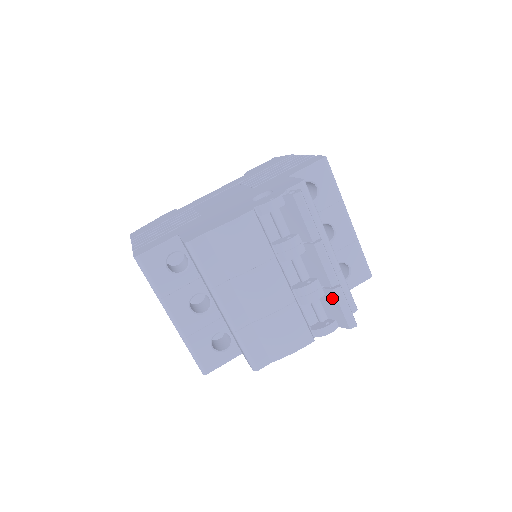
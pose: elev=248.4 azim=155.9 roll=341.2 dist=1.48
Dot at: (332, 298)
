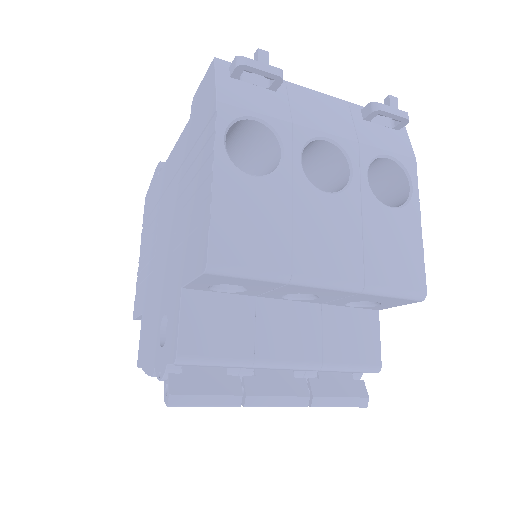
Dot at: occluded
